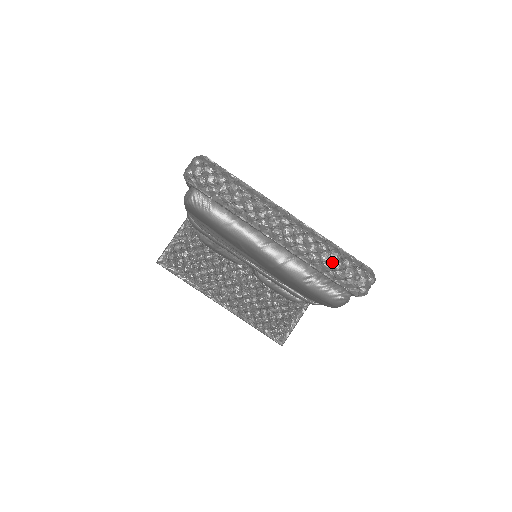
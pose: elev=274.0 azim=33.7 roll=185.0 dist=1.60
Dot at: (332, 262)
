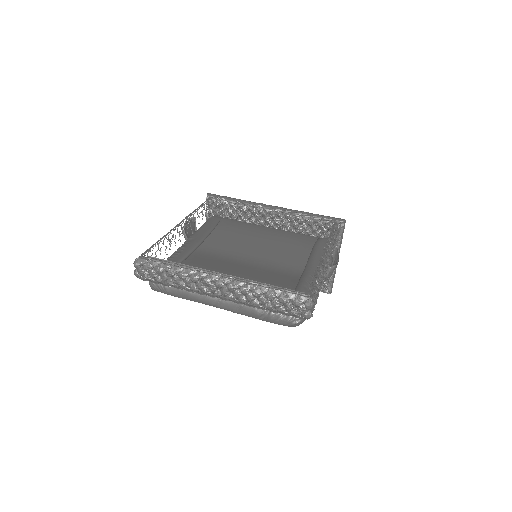
Dot at: (270, 302)
